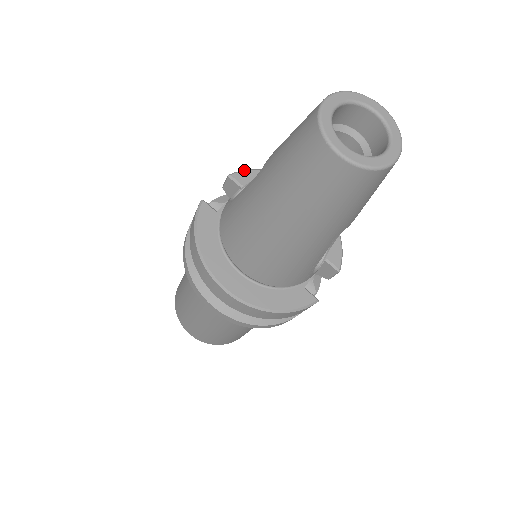
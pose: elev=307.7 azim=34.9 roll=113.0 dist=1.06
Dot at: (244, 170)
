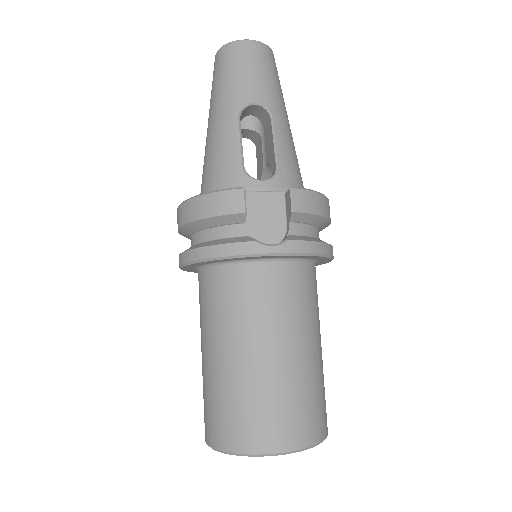
Dot at: occluded
